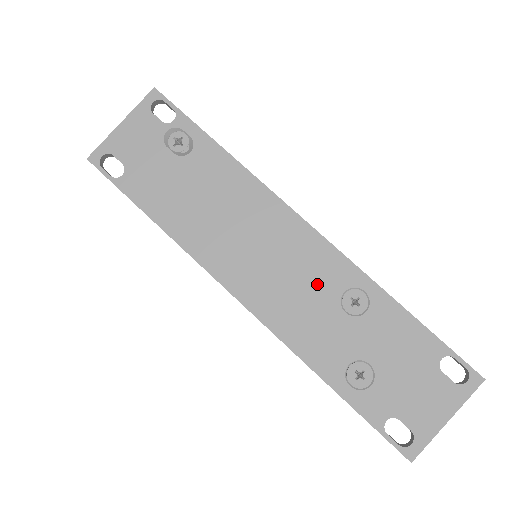
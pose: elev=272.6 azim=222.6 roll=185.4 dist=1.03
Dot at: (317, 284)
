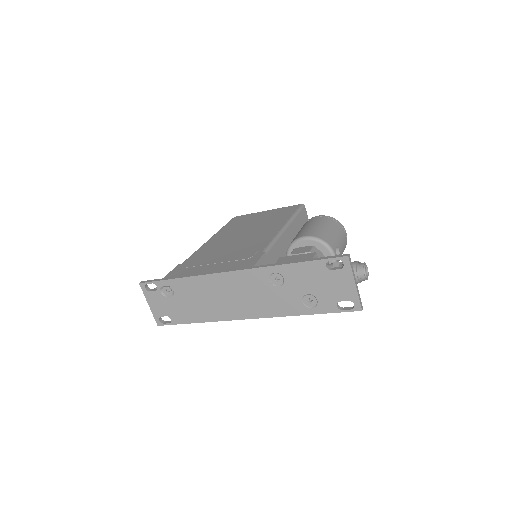
Dot at: (259, 288)
